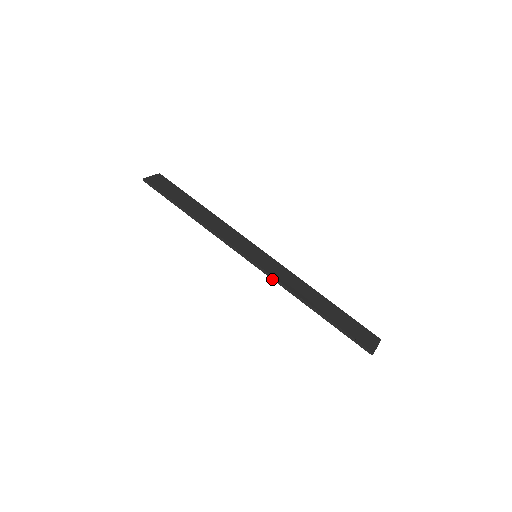
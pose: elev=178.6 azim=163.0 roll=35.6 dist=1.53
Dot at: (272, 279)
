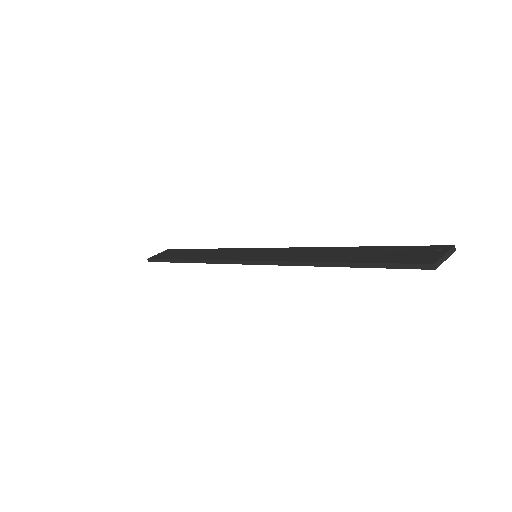
Dot at: occluded
